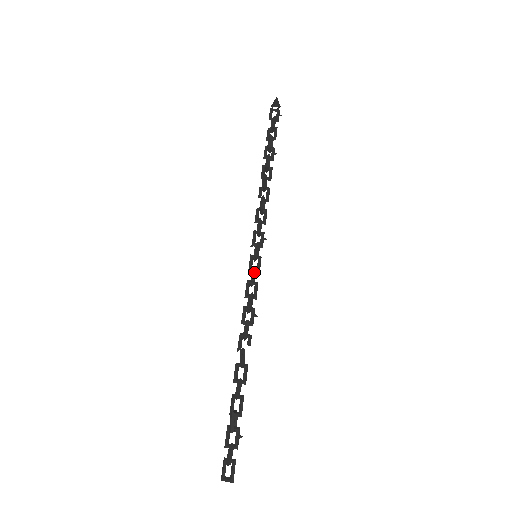
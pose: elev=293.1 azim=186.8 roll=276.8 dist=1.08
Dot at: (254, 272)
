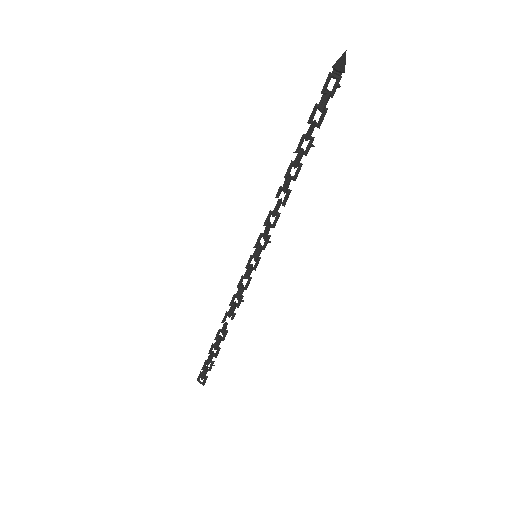
Dot at: (250, 273)
